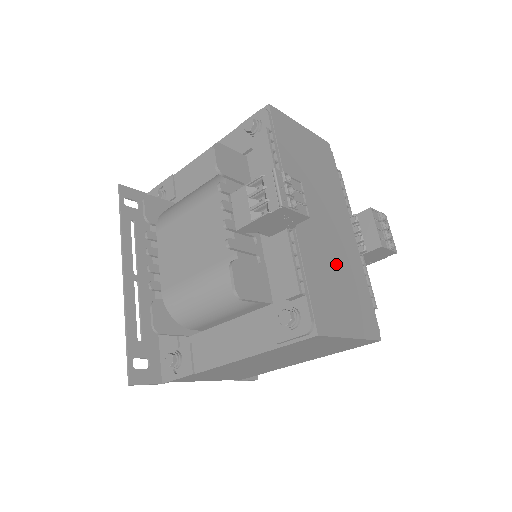
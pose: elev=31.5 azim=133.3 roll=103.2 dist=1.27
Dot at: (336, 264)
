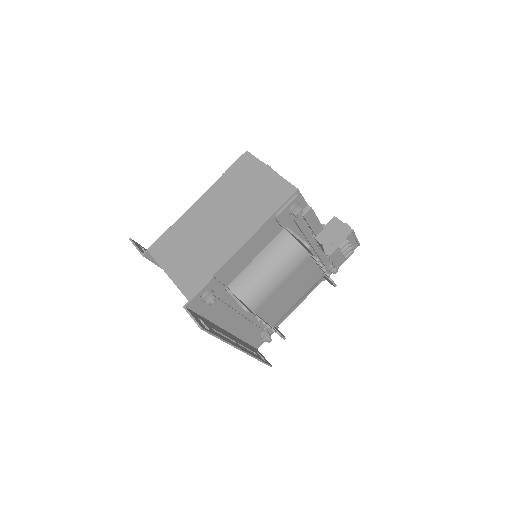
Dot at: occluded
